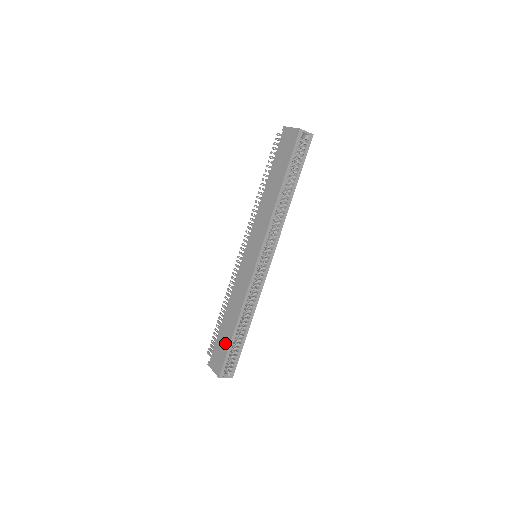
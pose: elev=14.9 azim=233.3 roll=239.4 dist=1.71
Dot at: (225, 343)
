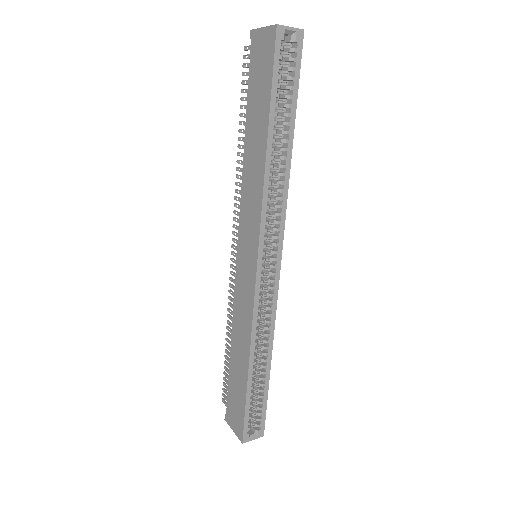
Dot at: (240, 393)
